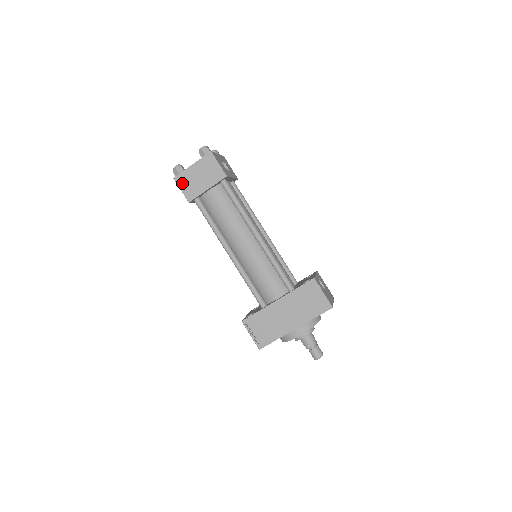
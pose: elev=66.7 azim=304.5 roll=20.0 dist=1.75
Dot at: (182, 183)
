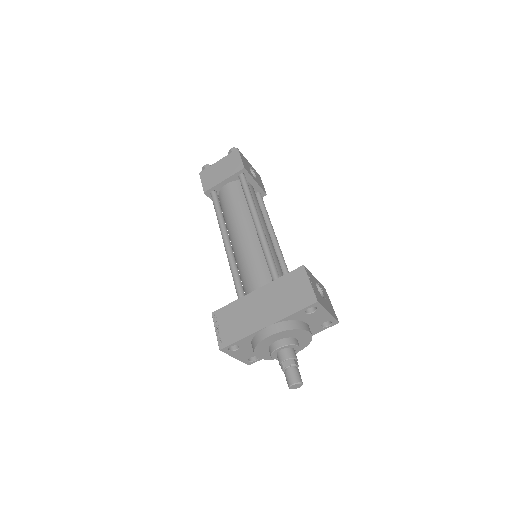
Dot at: (204, 176)
